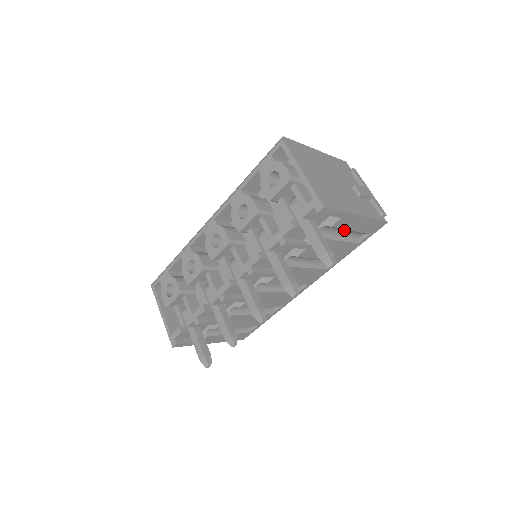
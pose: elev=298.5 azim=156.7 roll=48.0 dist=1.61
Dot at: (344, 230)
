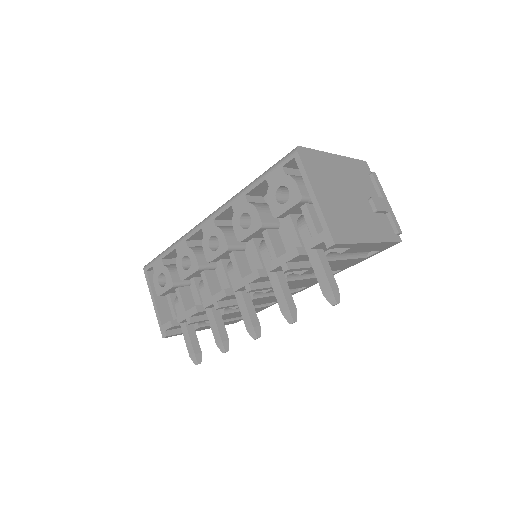
Dot at: occluded
